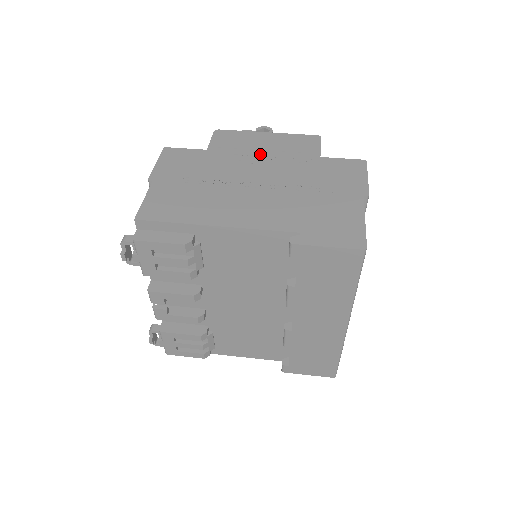
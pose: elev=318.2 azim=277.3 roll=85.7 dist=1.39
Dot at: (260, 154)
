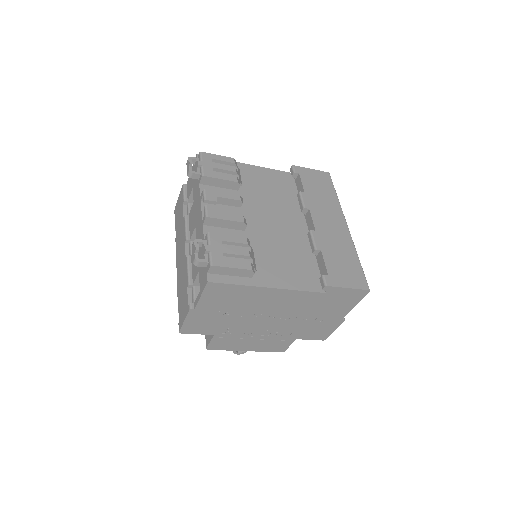
Dot at: occluded
